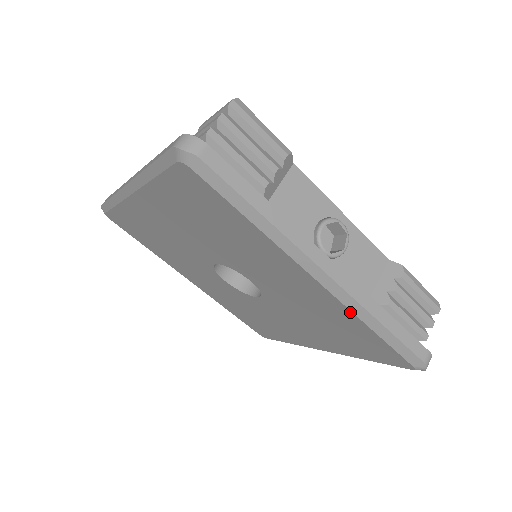
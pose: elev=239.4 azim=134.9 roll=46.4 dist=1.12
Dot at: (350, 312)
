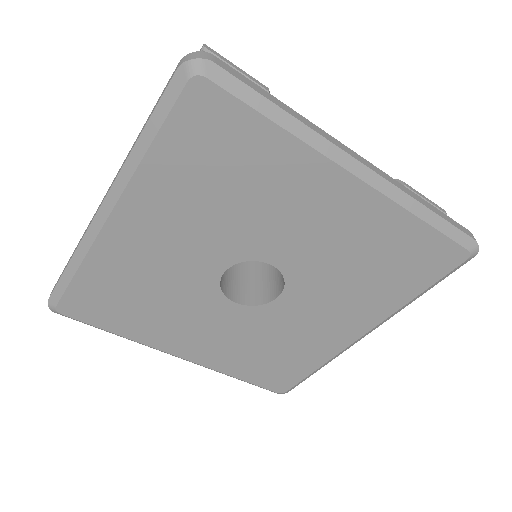
Dot at: (396, 207)
